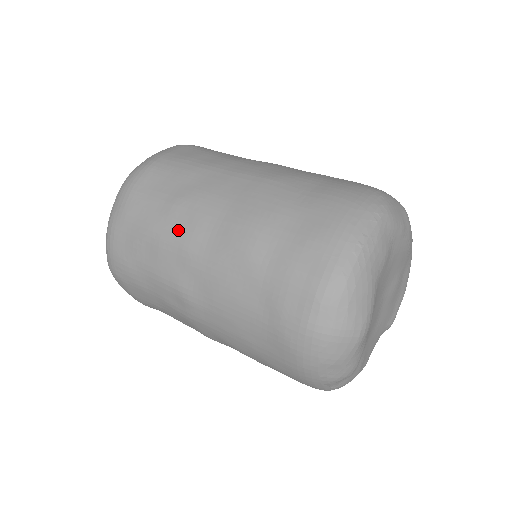
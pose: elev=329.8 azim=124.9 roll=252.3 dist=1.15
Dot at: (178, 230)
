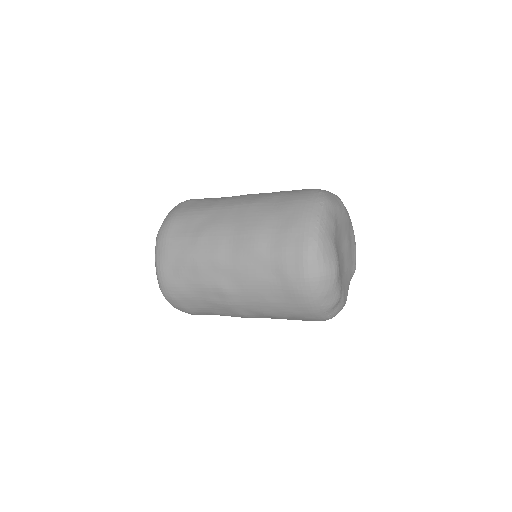
Dot at: (207, 251)
